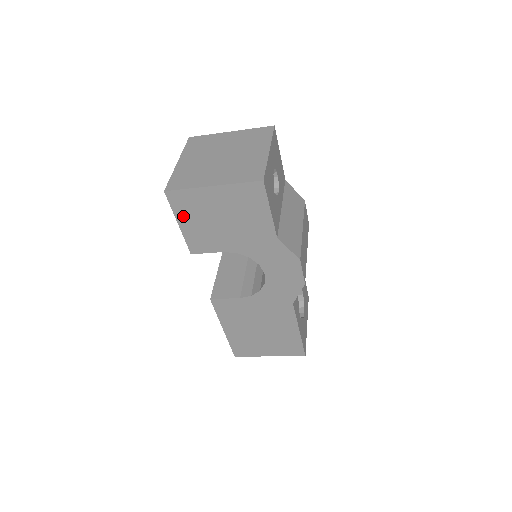
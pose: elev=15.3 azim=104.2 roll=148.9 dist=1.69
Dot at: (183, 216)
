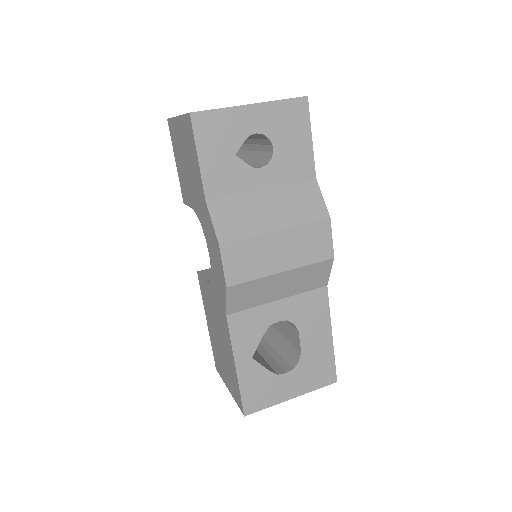
Dot at: (176, 152)
